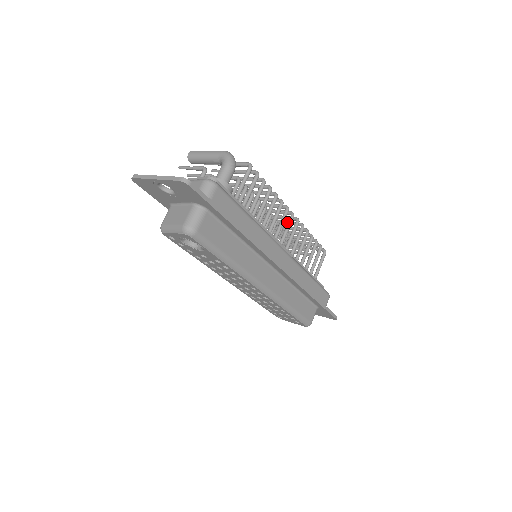
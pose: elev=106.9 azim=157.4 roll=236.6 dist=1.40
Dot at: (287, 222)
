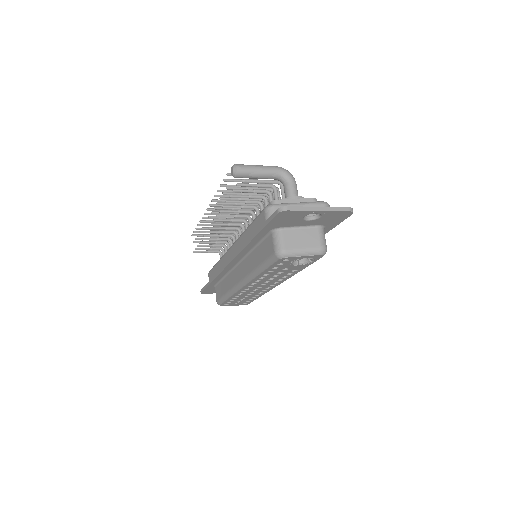
Dot at: occluded
